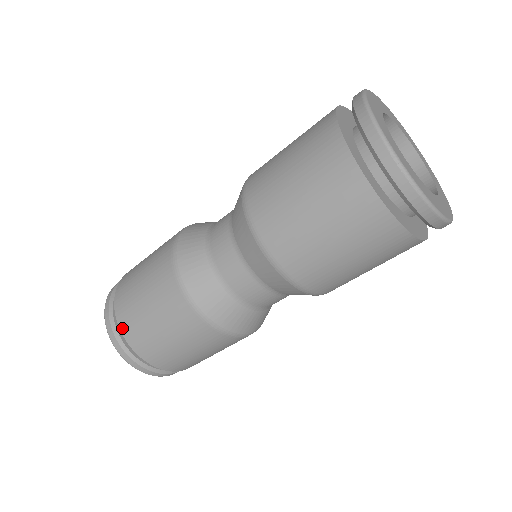
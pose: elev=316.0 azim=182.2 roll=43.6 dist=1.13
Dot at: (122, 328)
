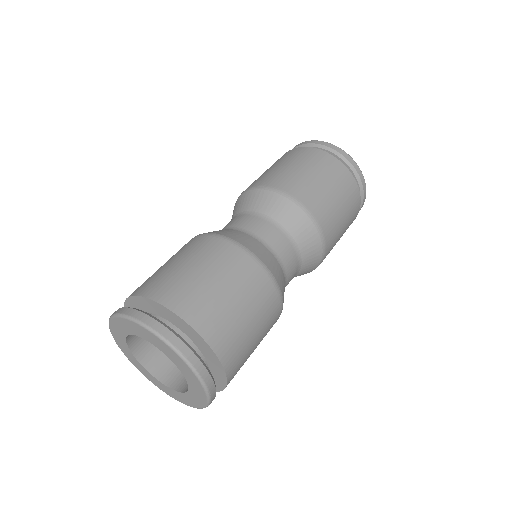
Dot at: (191, 320)
